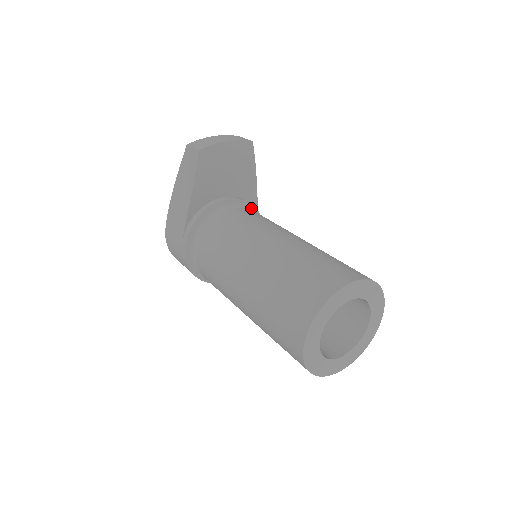
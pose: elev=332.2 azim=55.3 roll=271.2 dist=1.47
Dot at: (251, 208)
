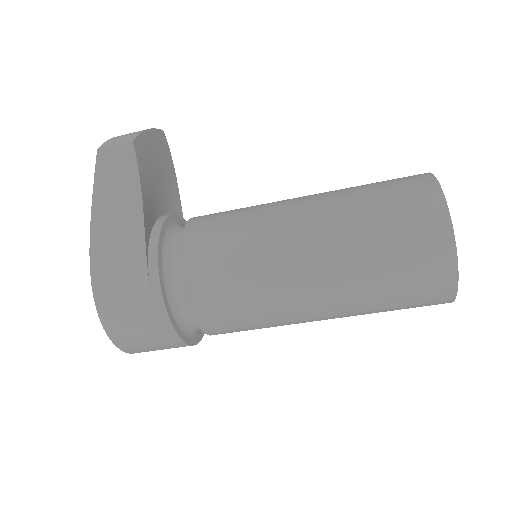
Dot at: occluded
